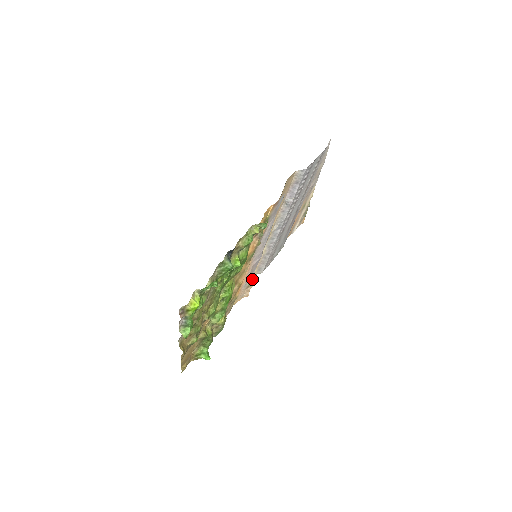
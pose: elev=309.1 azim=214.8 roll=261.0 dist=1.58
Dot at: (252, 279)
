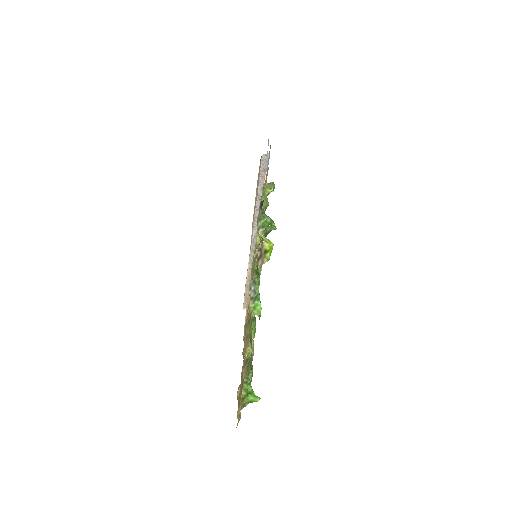
Dot at: occluded
